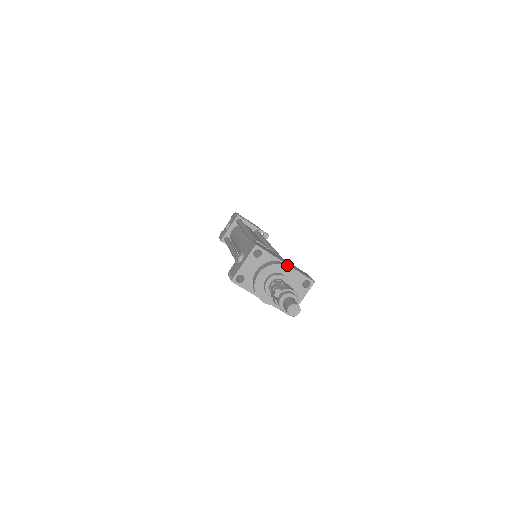
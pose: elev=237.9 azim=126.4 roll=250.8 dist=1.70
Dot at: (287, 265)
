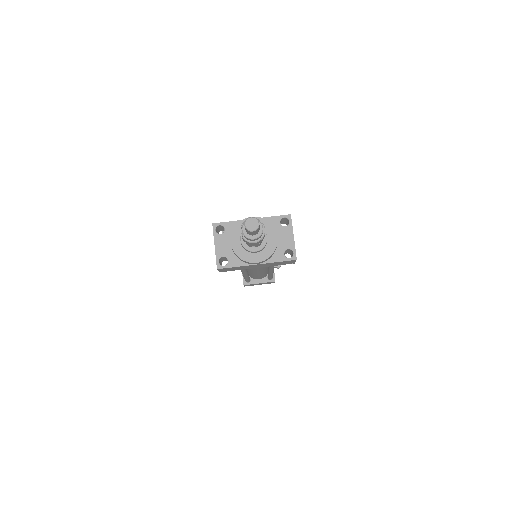
Dot at: occluded
